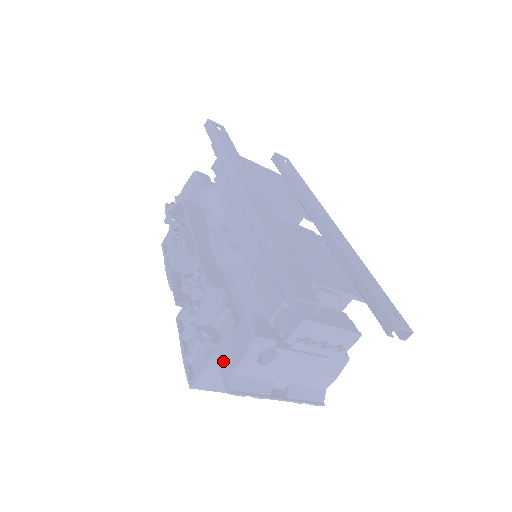
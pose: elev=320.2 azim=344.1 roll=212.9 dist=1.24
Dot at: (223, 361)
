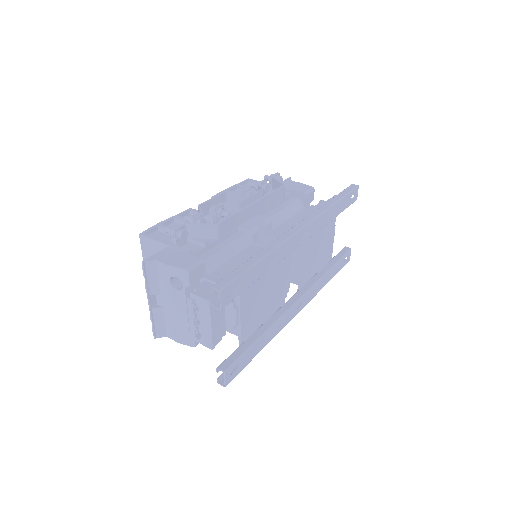
Dot at: (165, 252)
